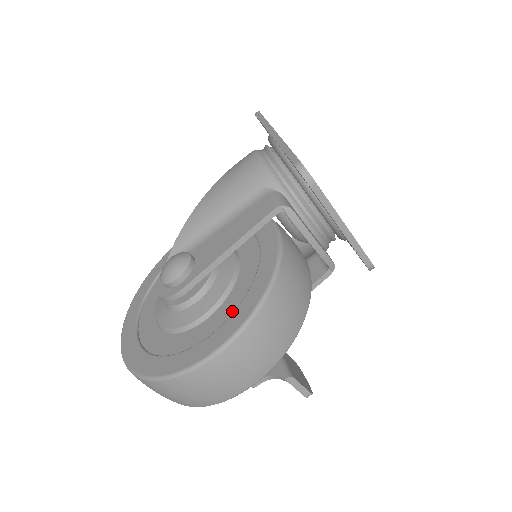
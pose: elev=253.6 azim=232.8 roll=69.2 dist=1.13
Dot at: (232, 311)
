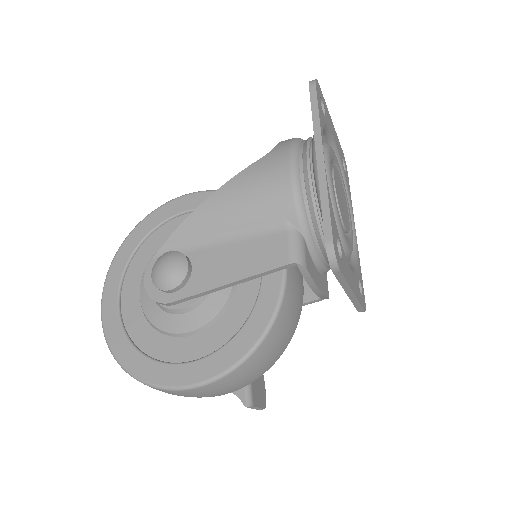
Dot at: (215, 346)
